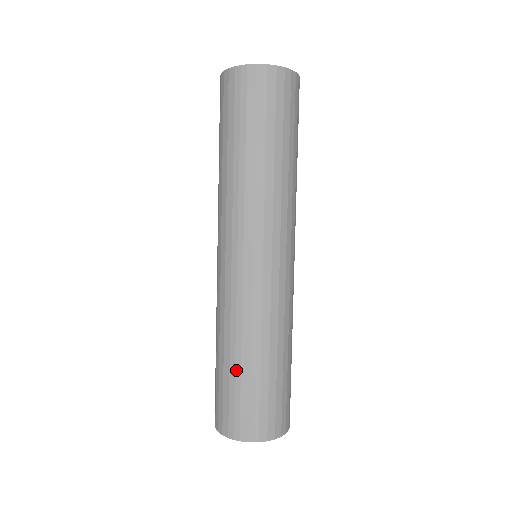
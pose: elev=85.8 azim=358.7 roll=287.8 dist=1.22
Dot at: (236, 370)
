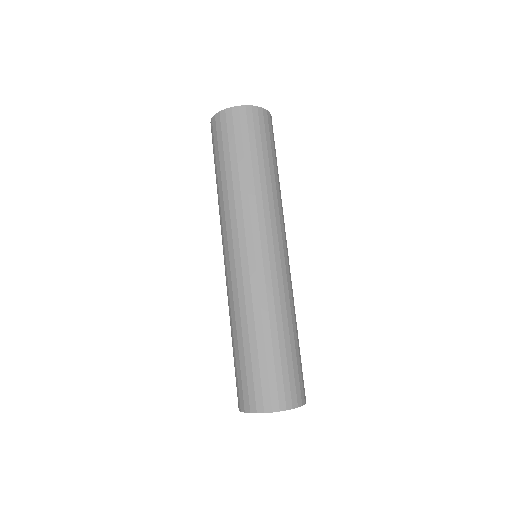
Dot at: (233, 349)
